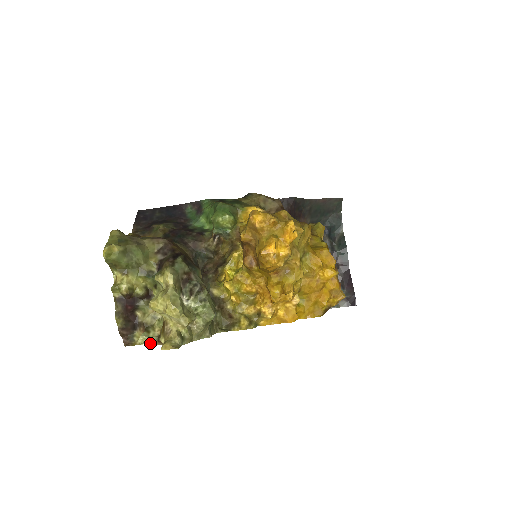
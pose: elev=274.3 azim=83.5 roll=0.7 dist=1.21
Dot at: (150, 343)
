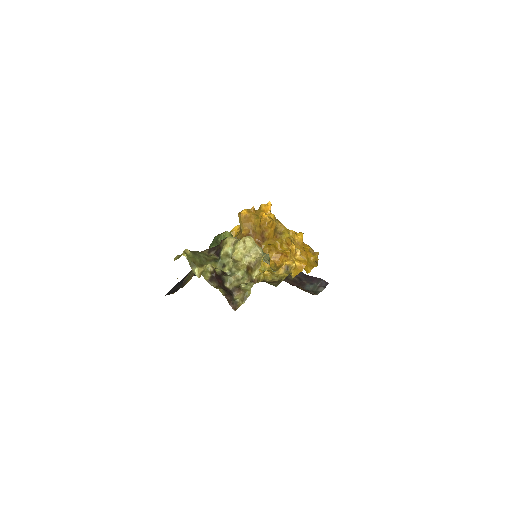
Dot at: (249, 287)
